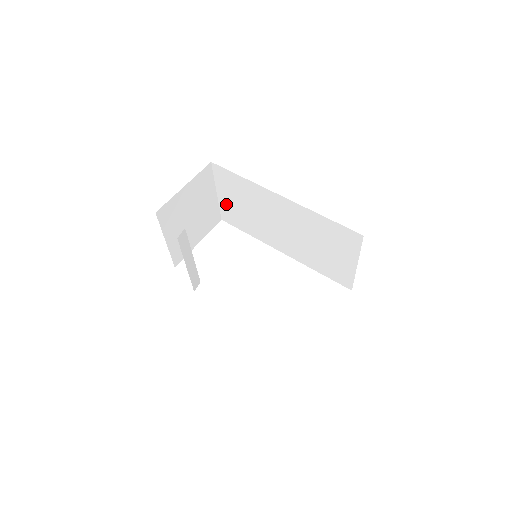
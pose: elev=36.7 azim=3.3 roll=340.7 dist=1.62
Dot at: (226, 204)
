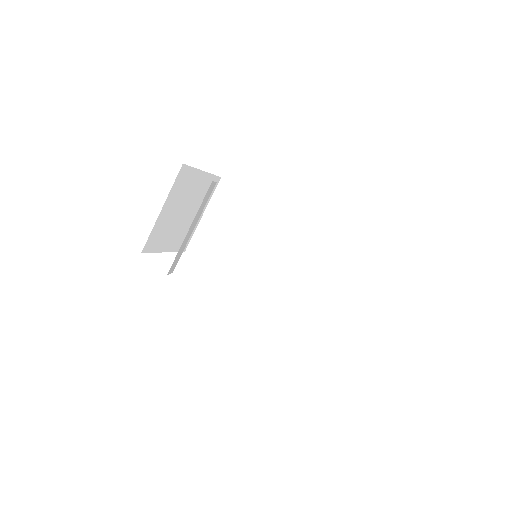
Dot at: (207, 229)
